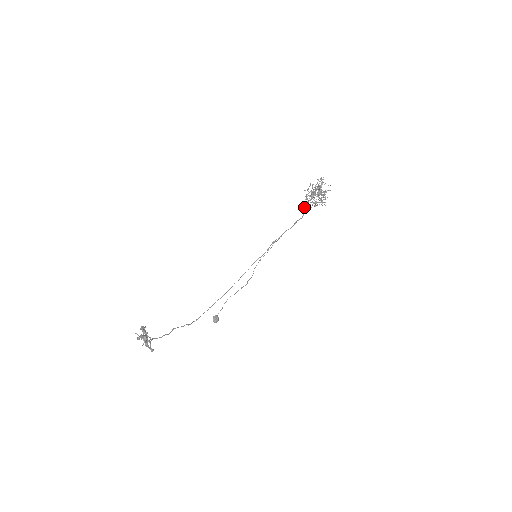
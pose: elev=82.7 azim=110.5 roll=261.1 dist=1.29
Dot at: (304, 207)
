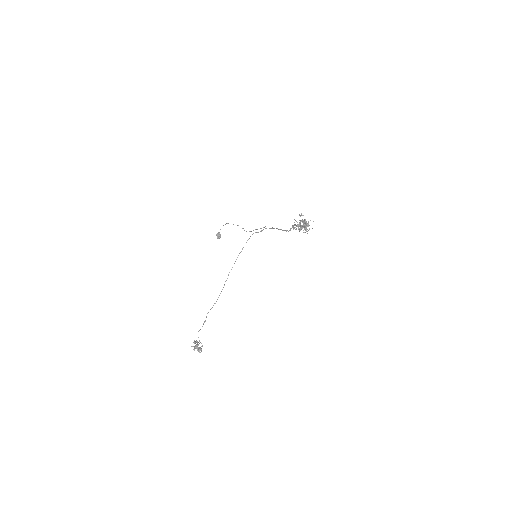
Dot at: (291, 228)
